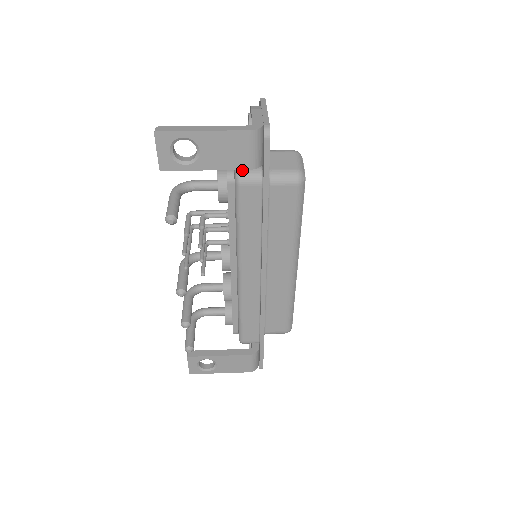
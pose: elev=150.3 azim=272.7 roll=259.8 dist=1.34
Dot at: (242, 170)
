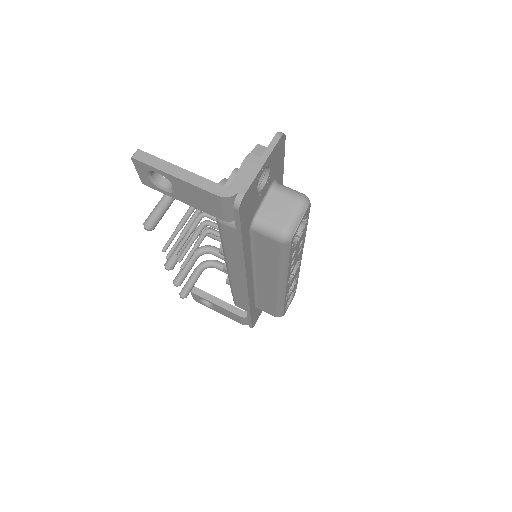
Dot at: occluded
